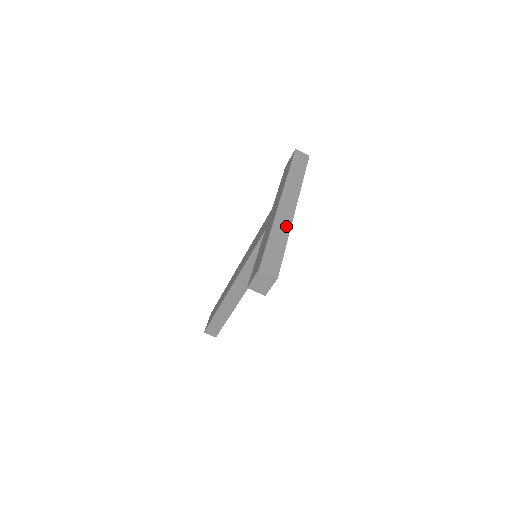
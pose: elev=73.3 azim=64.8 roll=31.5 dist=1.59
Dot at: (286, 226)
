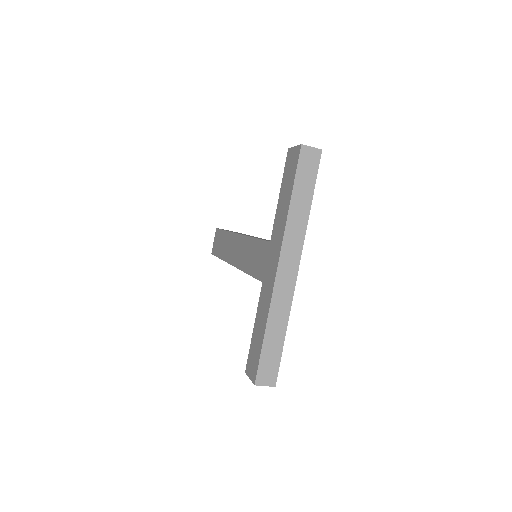
Dot at: (285, 308)
